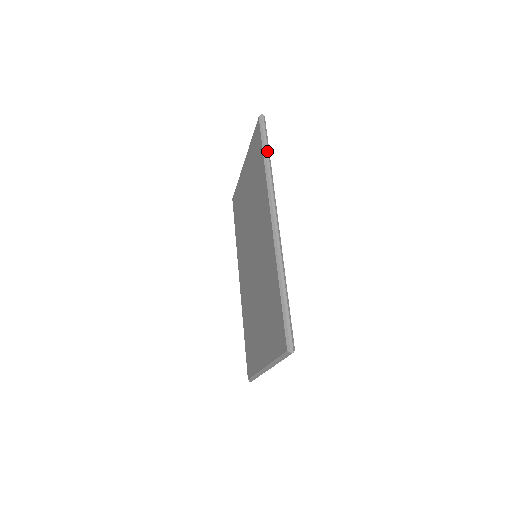
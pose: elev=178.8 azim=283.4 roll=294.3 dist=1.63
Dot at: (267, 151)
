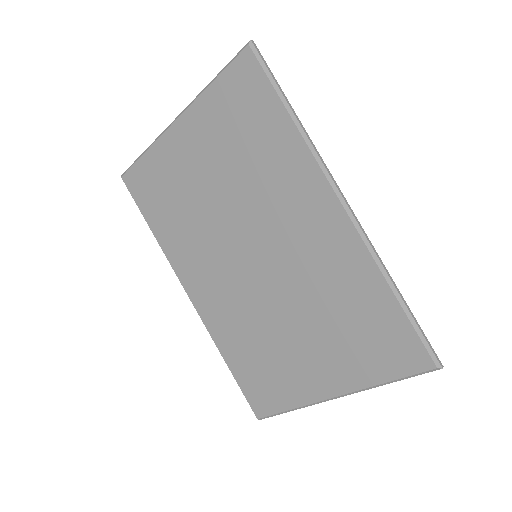
Dot at: (287, 99)
